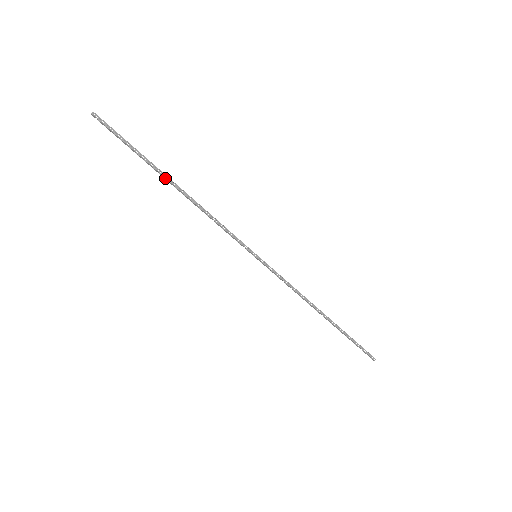
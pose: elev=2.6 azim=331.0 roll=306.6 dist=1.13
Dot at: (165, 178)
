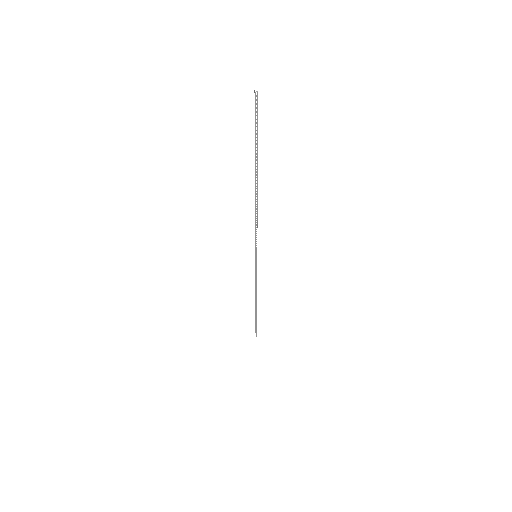
Dot at: (255, 176)
